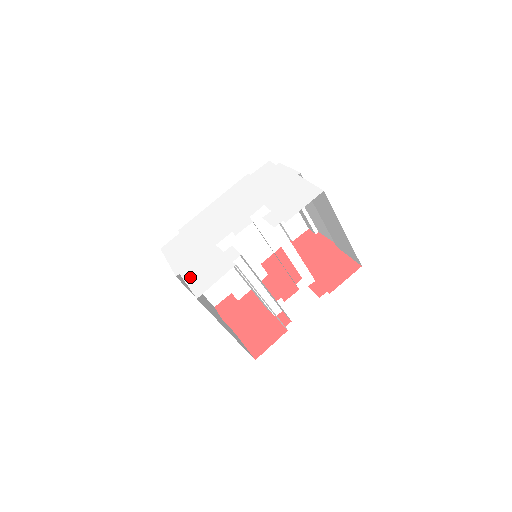
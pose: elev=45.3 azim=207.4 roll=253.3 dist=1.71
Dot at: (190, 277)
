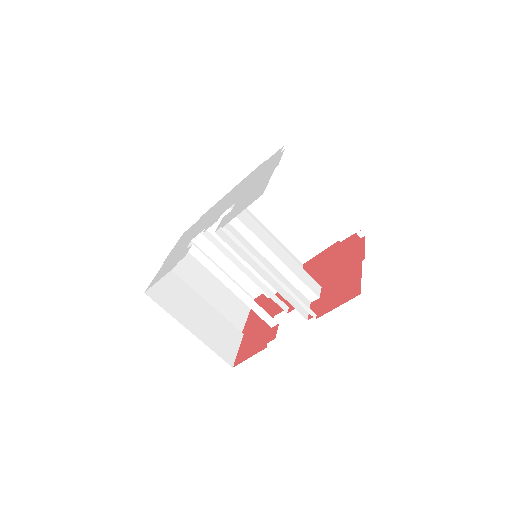
Dot at: (161, 269)
